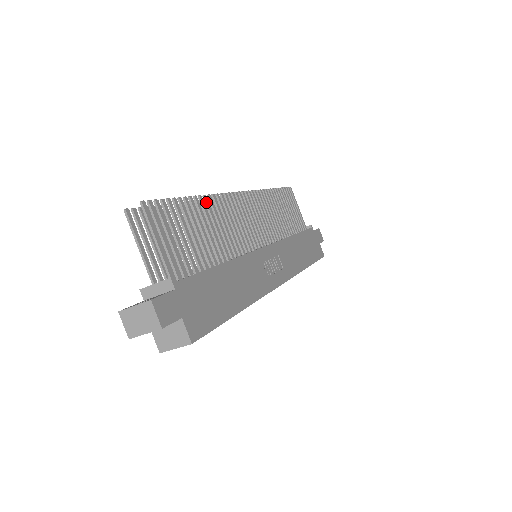
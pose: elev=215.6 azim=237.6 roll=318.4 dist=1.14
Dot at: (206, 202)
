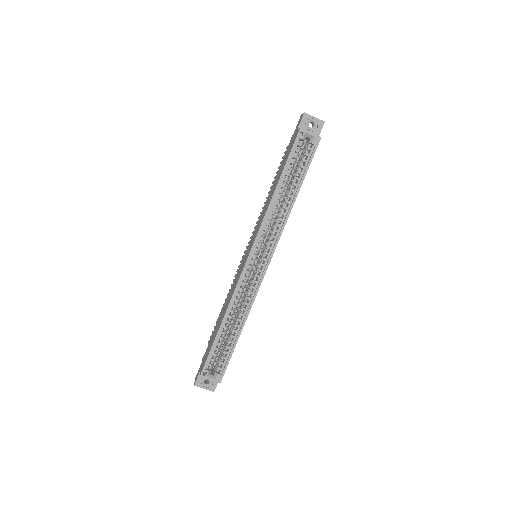
Dot at: occluded
